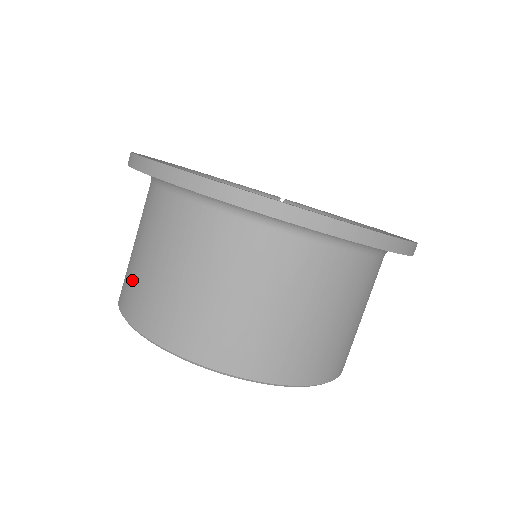
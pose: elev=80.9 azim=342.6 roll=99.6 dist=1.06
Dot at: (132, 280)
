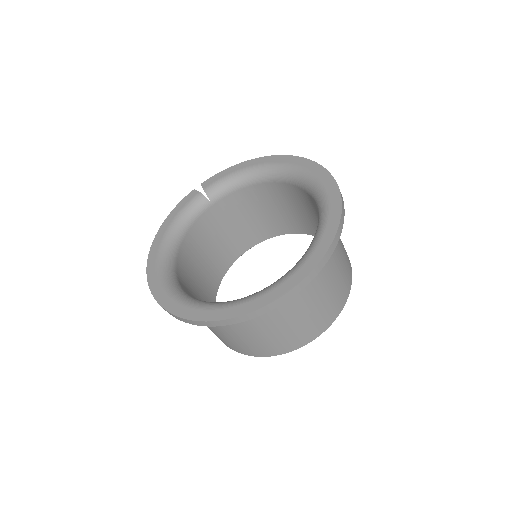
Dot at: (243, 345)
